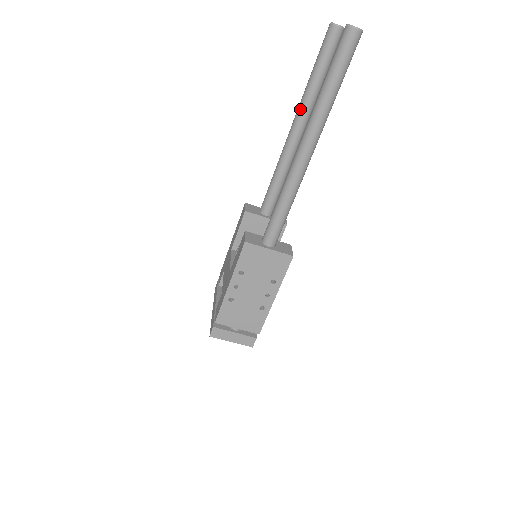
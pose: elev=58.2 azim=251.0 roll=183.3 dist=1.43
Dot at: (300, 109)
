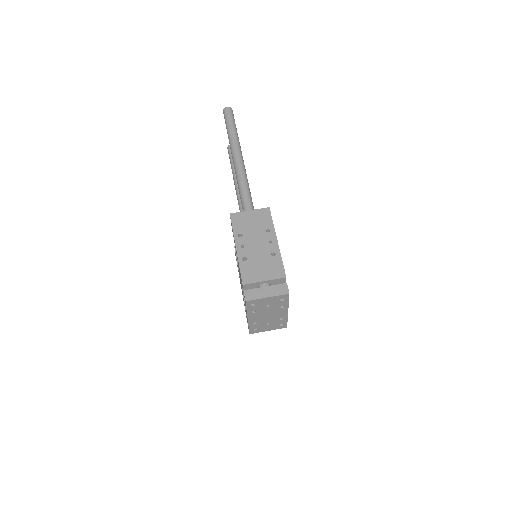
Dot at: (235, 183)
